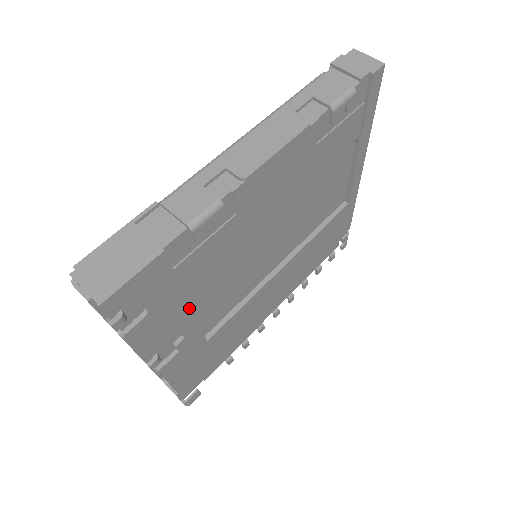
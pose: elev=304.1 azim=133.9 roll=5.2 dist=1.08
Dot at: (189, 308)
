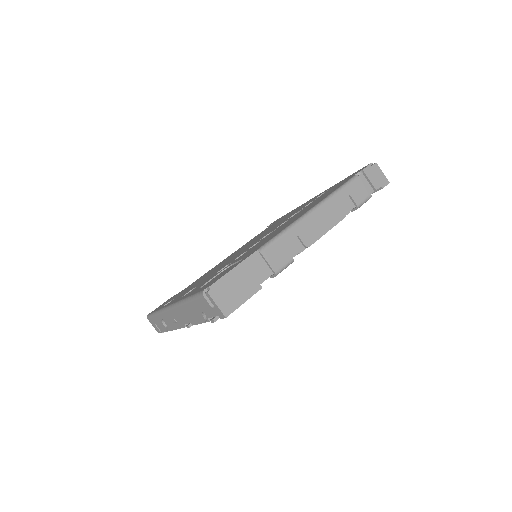
Dot at: occluded
